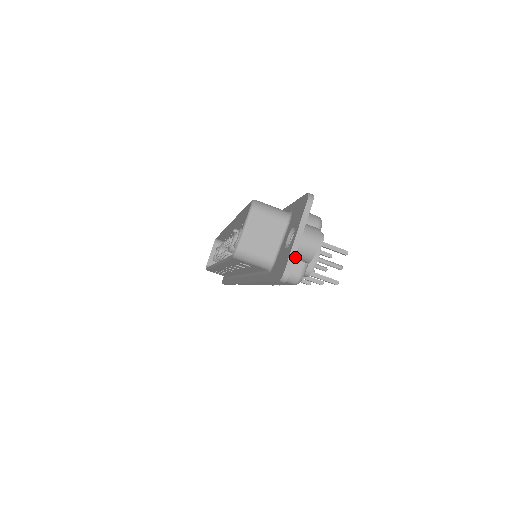
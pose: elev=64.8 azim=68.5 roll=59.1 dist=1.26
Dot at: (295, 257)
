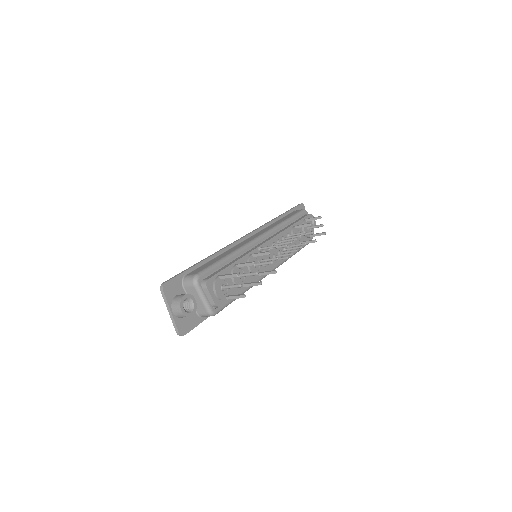
Dot at: (184, 317)
